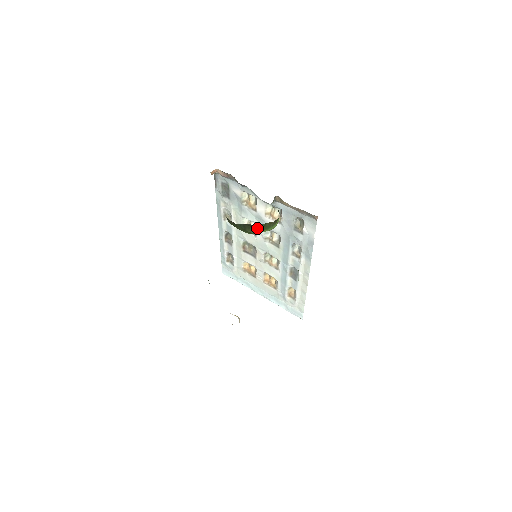
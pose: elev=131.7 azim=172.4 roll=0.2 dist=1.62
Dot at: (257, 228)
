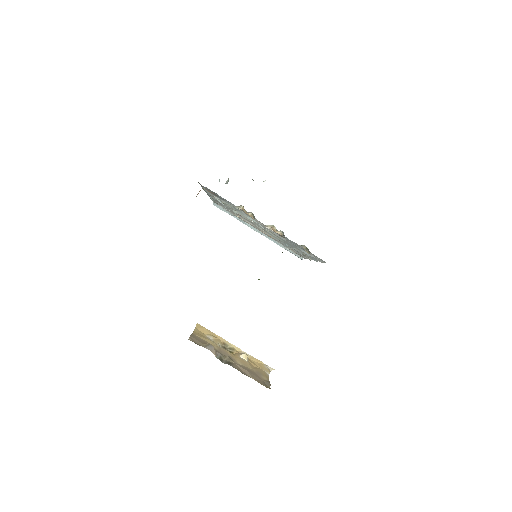
Dot at: occluded
